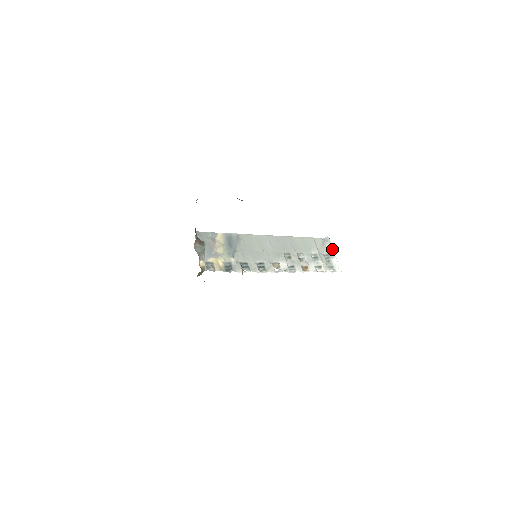
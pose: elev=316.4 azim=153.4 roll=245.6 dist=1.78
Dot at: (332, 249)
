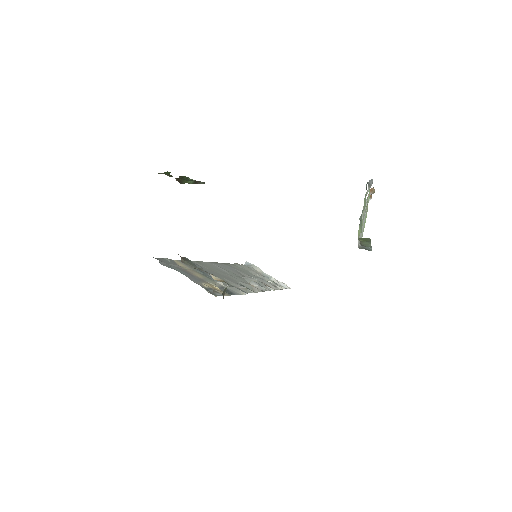
Dot at: (262, 271)
